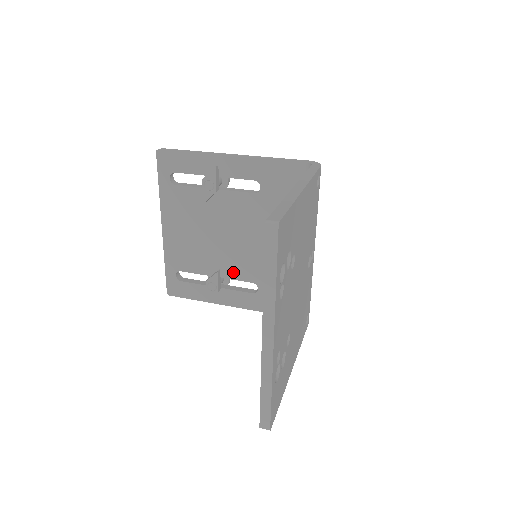
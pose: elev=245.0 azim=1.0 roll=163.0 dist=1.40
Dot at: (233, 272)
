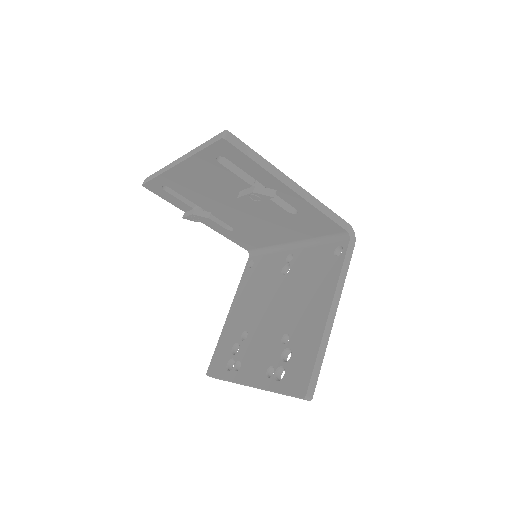
Dot at: (221, 216)
